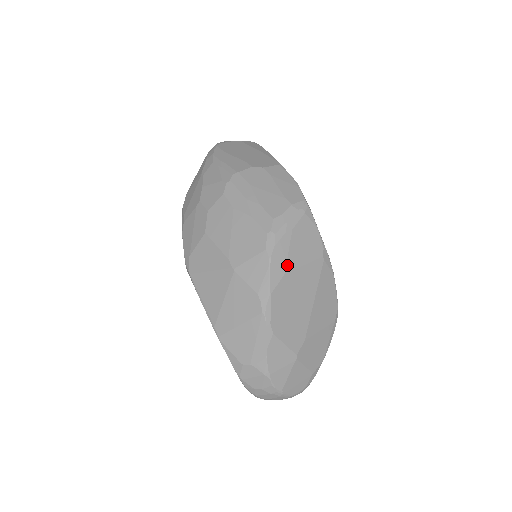
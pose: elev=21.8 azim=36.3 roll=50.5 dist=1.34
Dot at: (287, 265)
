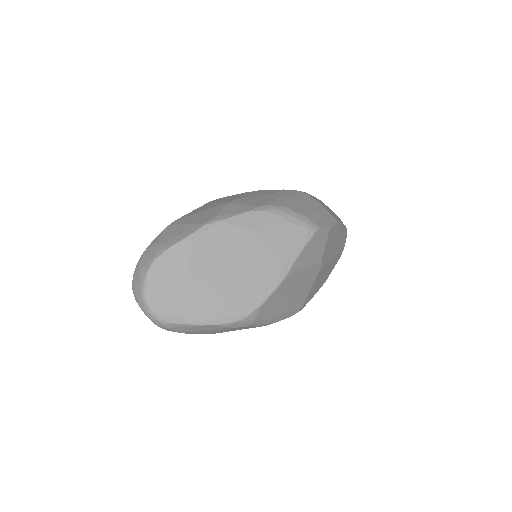
Dot at: (255, 228)
